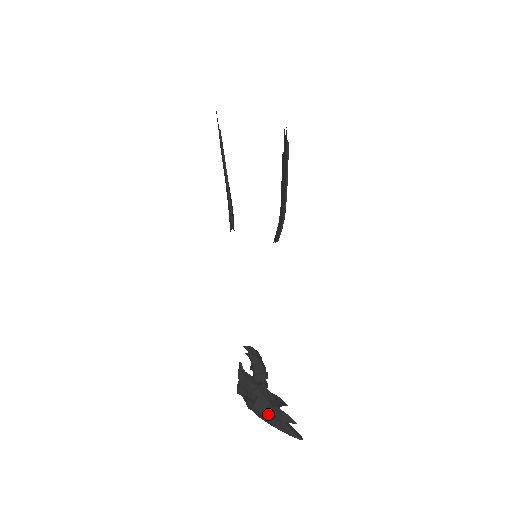
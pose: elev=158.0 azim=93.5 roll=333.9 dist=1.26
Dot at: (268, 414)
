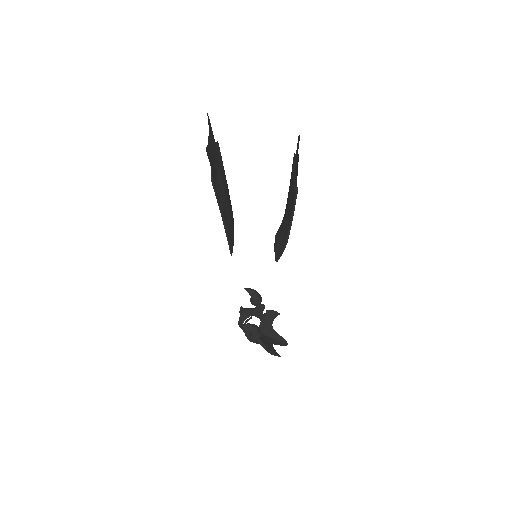
Dot at: (261, 345)
